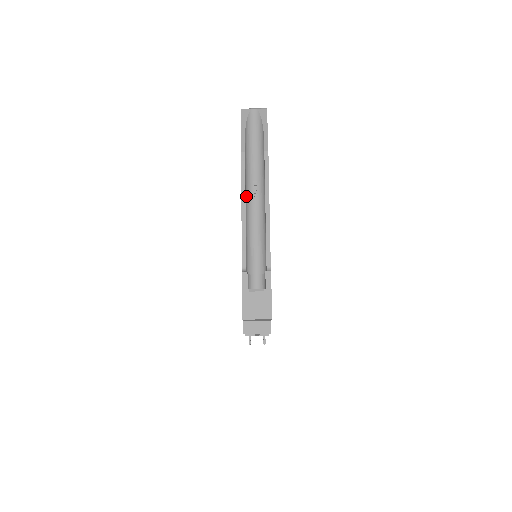
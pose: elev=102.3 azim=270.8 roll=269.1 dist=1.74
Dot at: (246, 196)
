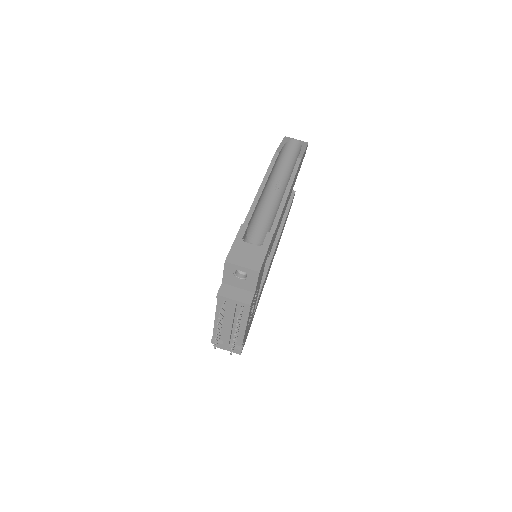
Dot at: (268, 183)
